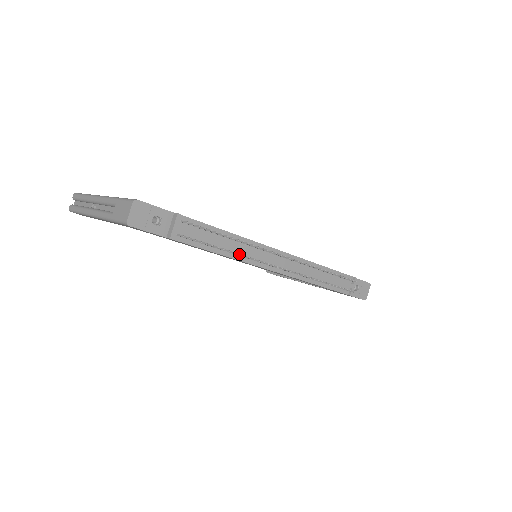
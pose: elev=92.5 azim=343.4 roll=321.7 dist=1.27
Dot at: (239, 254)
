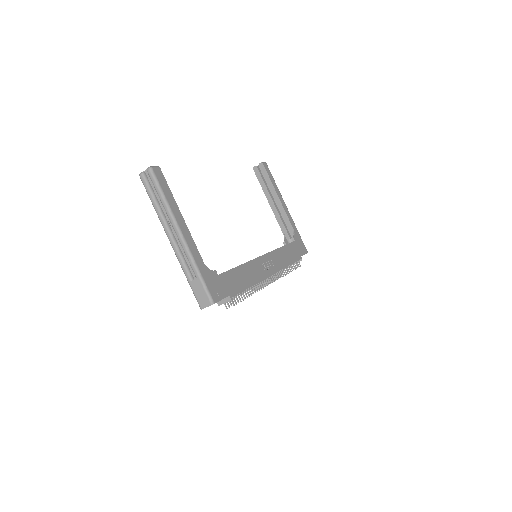
Dot at: occluded
